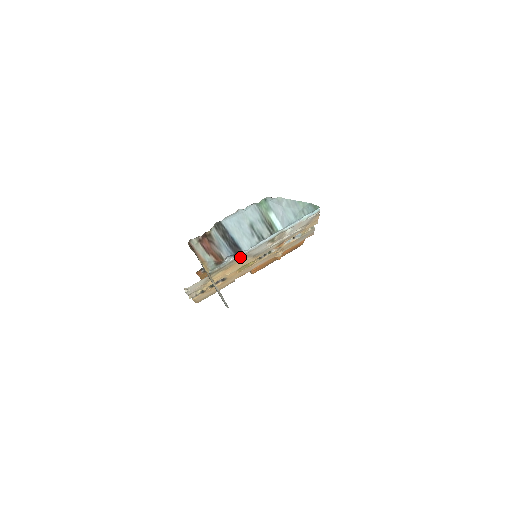
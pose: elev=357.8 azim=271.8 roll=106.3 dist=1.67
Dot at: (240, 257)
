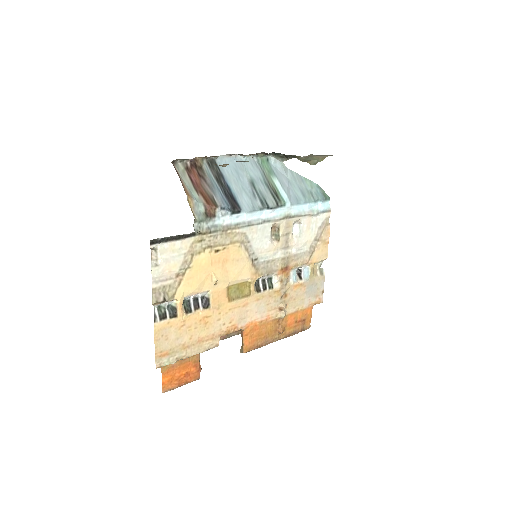
Dot at: (237, 231)
